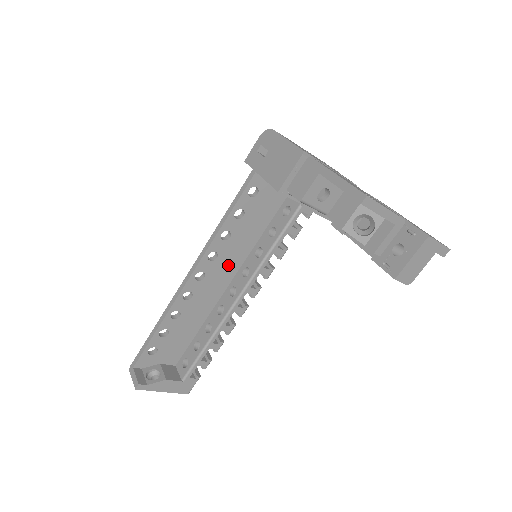
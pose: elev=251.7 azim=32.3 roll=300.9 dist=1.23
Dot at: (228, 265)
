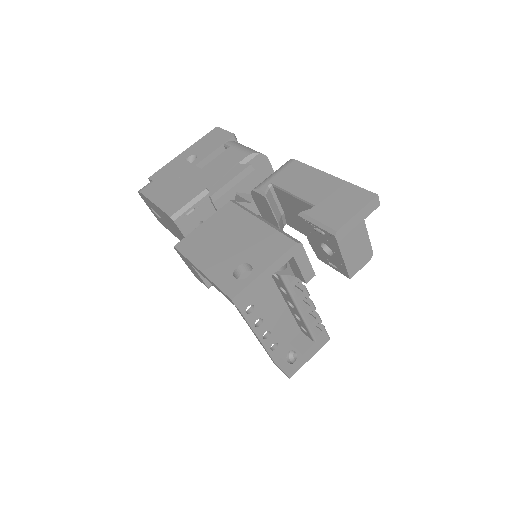
Dot at: occluded
